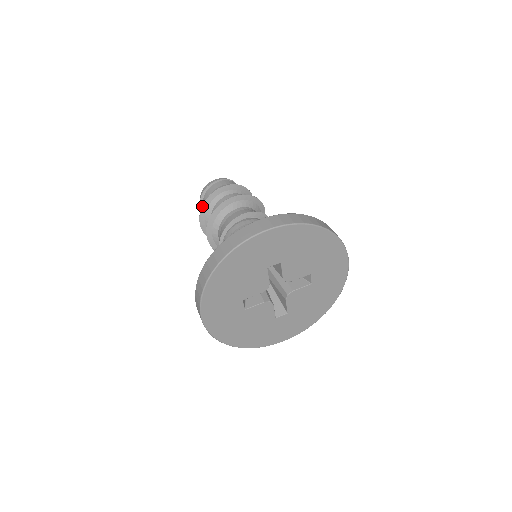
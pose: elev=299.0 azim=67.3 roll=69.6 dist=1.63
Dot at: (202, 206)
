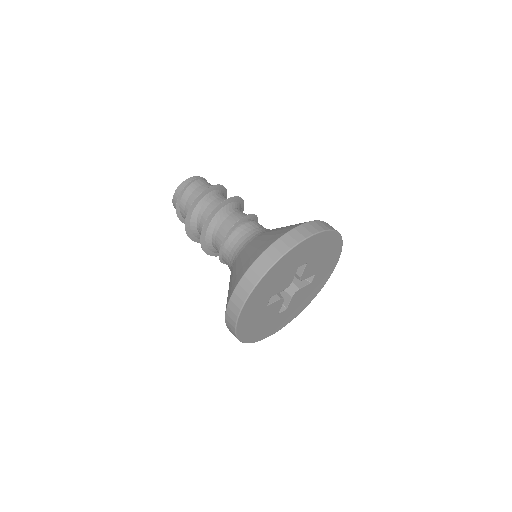
Dot at: (192, 203)
